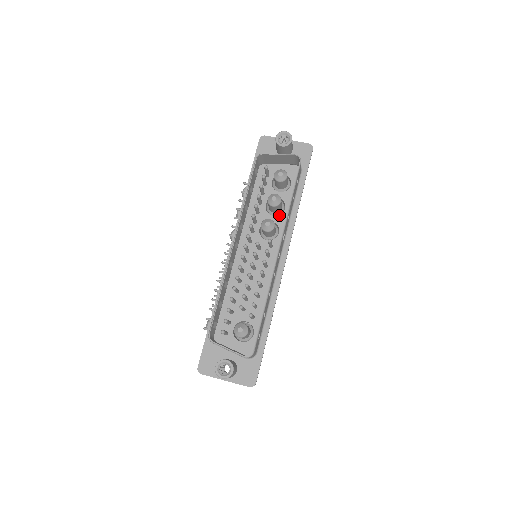
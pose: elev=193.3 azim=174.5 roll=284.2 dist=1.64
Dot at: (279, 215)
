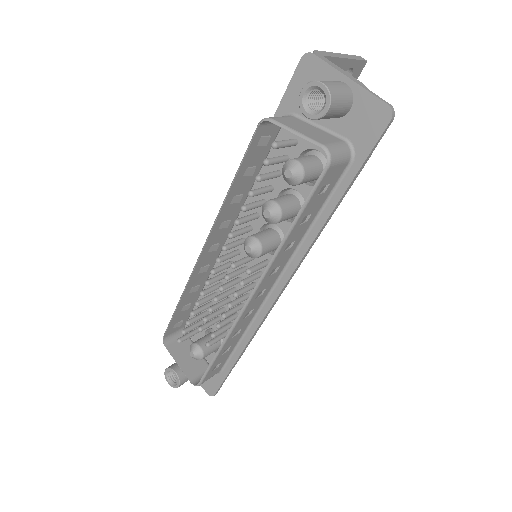
Dot at: (291, 222)
